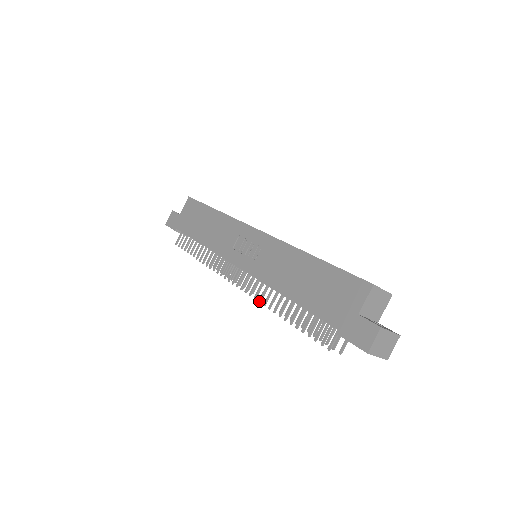
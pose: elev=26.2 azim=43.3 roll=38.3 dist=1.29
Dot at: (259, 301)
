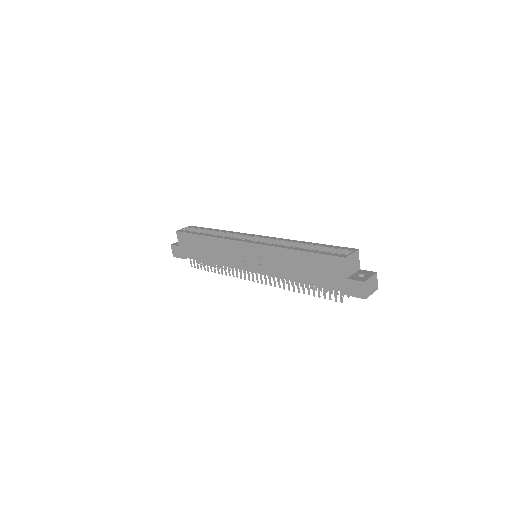
Dot at: occluded
